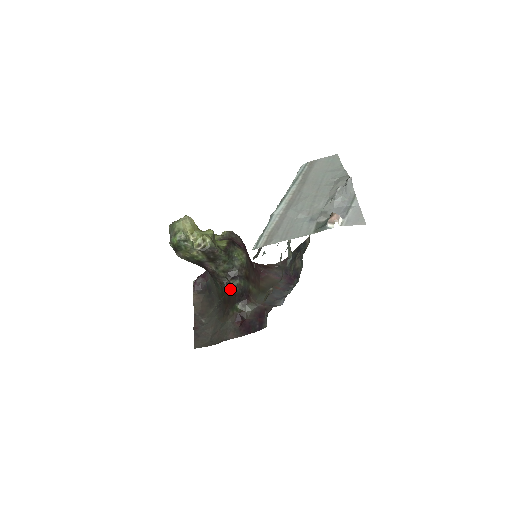
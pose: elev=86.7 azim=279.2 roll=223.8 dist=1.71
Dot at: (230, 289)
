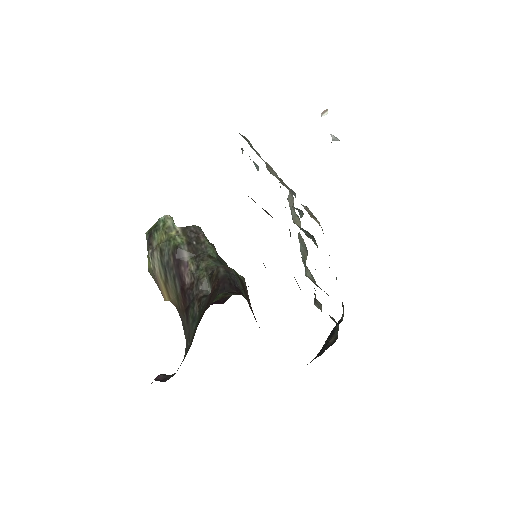
Dot at: (212, 285)
